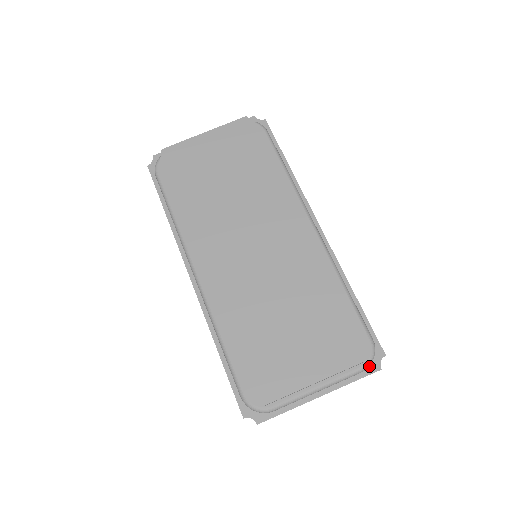
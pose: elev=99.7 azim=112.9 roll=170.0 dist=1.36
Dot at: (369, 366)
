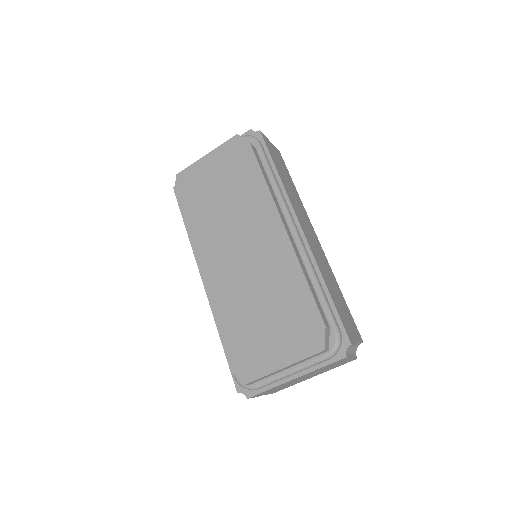
Dot at: (336, 354)
